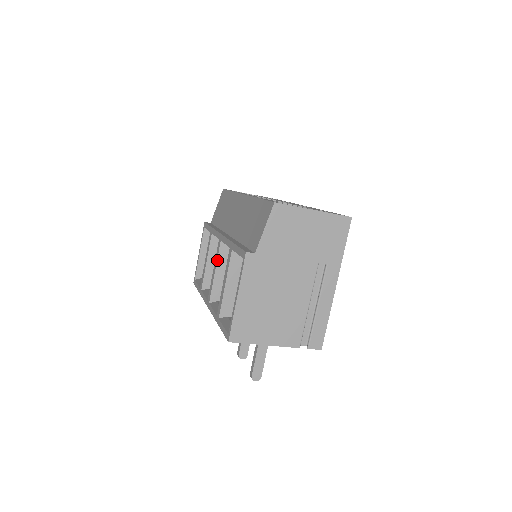
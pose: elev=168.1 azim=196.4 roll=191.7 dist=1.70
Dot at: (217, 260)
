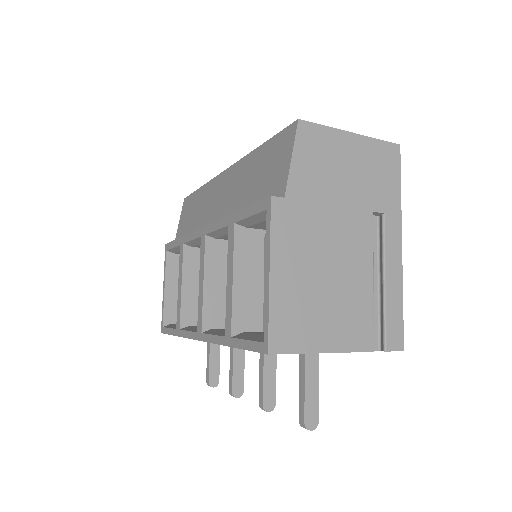
Dot at: (204, 264)
